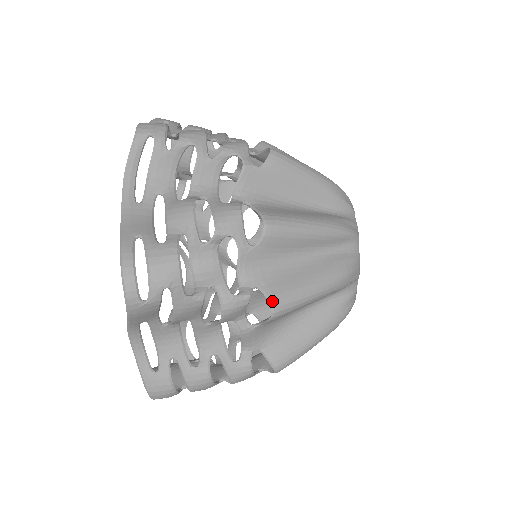
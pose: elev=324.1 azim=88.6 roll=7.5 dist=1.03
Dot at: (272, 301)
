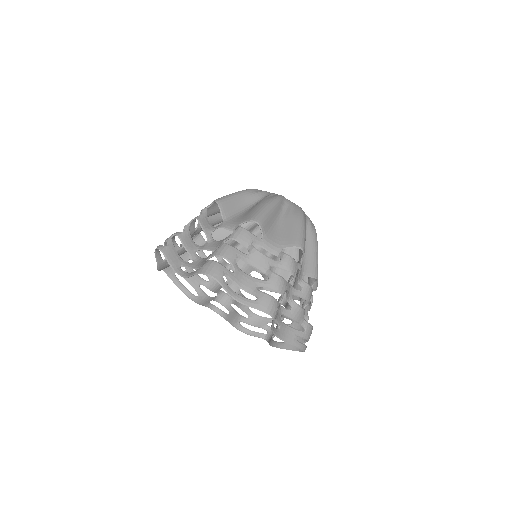
Dot at: occluded
